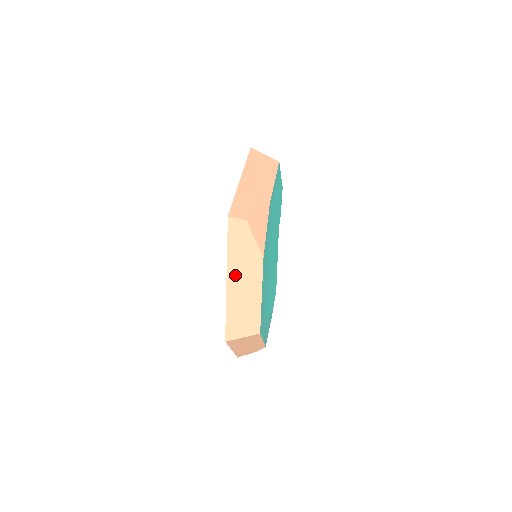
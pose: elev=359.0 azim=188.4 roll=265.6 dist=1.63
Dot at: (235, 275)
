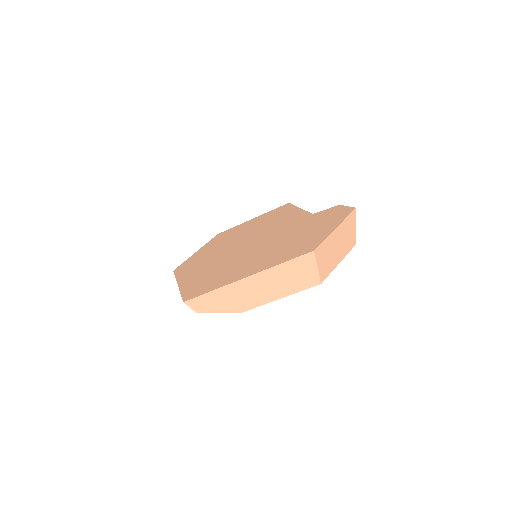
Dot at: occluded
